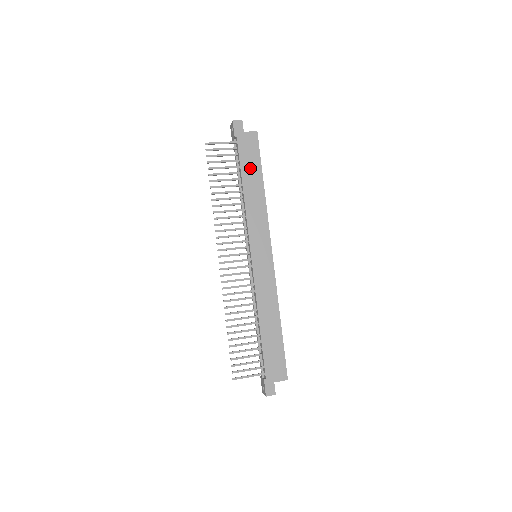
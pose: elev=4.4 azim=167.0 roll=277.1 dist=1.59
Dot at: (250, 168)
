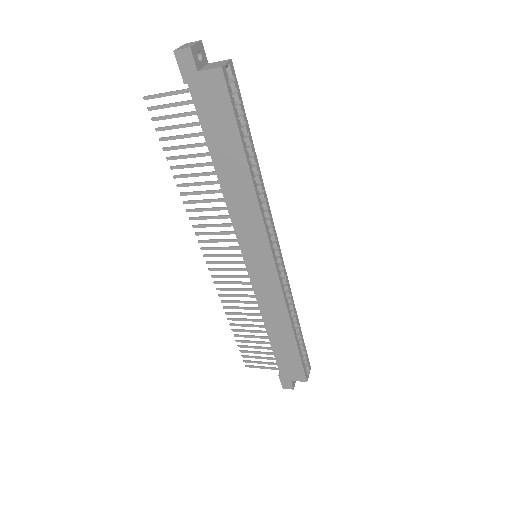
Dot at: (221, 139)
